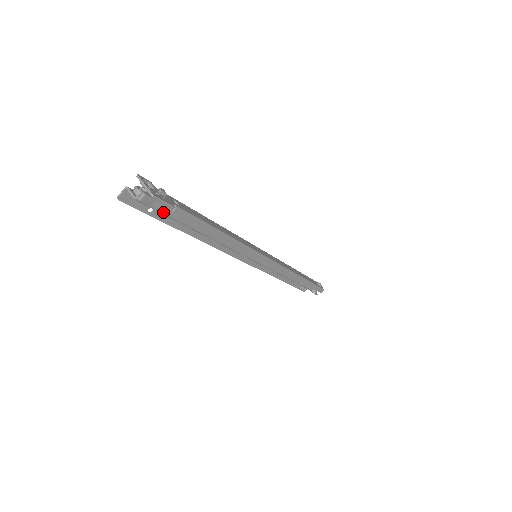
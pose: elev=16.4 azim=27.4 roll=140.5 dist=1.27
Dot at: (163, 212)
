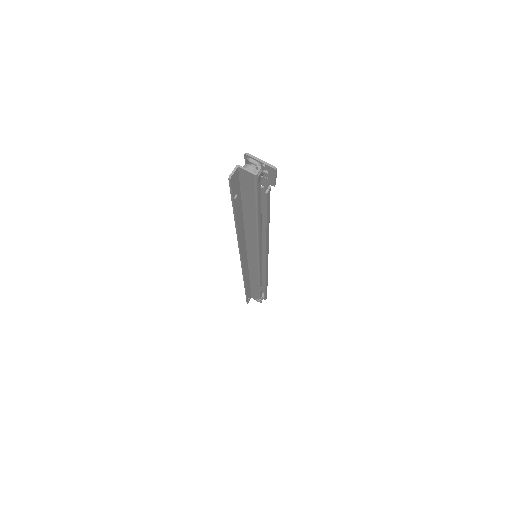
Dot at: (257, 193)
